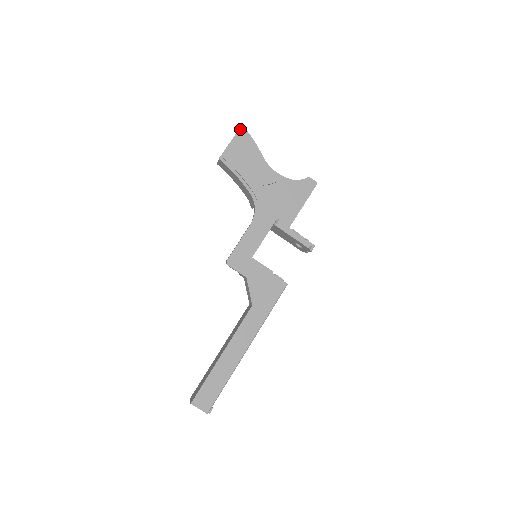
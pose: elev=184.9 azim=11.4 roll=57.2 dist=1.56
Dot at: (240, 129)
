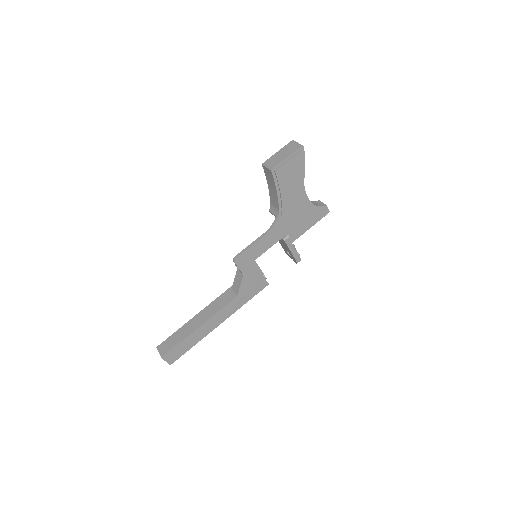
Dot at: (300, 148)
